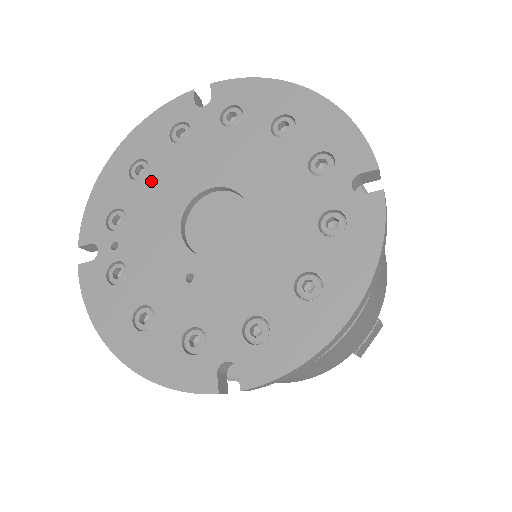
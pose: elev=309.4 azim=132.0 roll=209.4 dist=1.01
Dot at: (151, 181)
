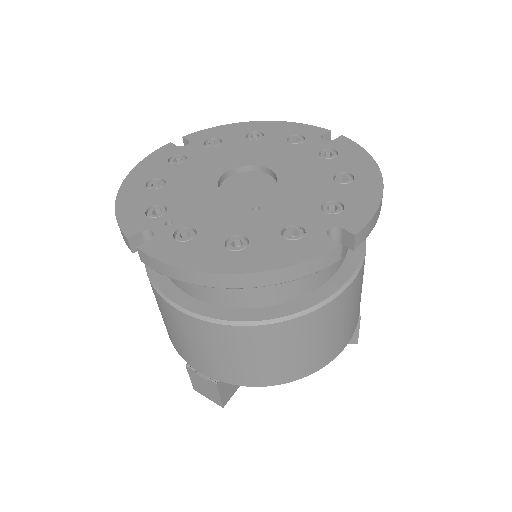
Dot at: (173, 184)
